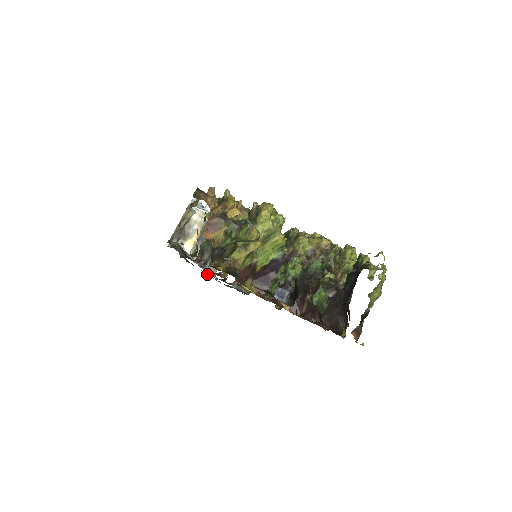
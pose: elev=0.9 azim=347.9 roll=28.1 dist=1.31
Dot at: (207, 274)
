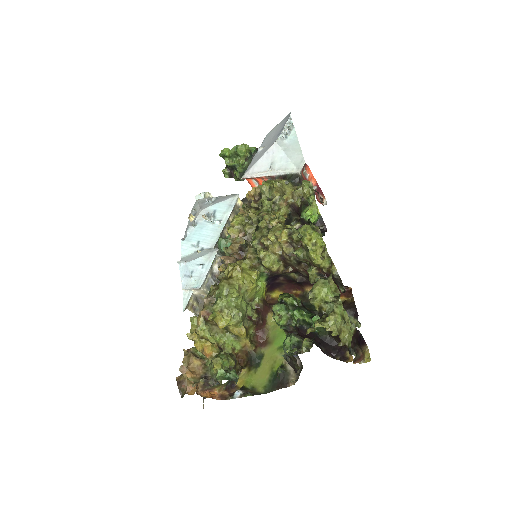
Dot at: occluded
